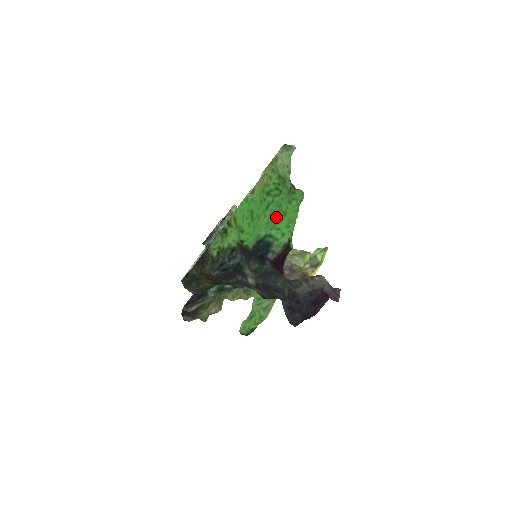
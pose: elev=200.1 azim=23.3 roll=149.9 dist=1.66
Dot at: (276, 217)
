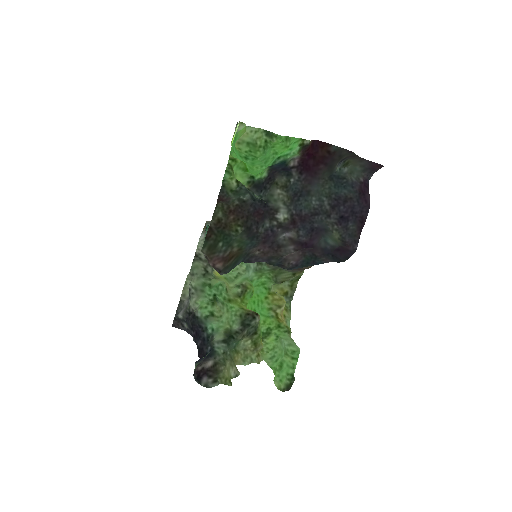
Dot at: (268, 163)
